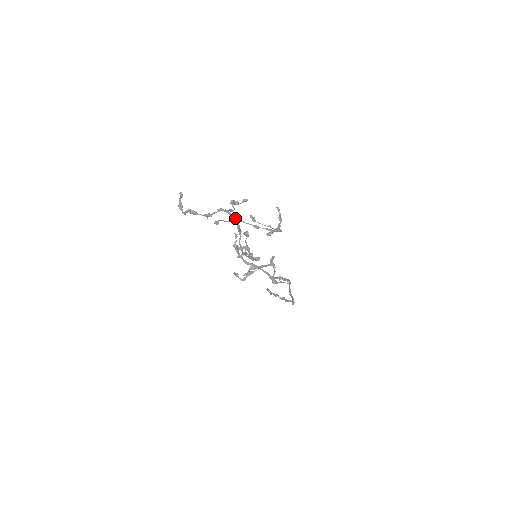
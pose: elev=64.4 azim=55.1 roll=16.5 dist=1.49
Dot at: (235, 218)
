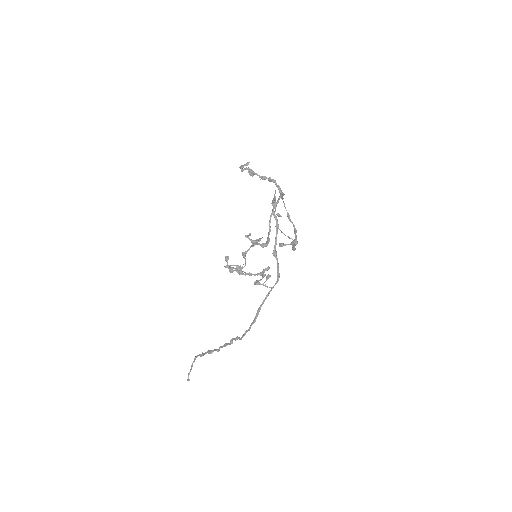
Dot at: (282, 192)
